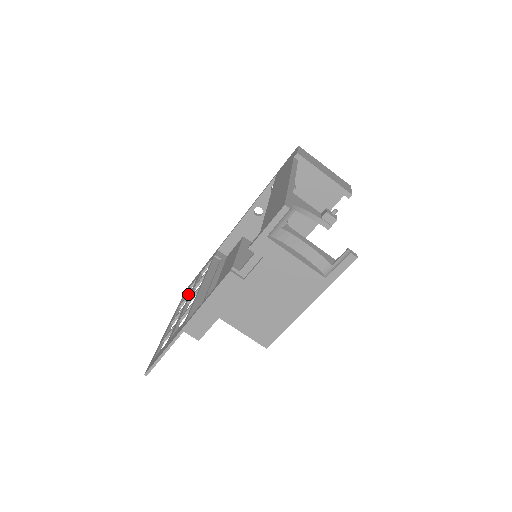
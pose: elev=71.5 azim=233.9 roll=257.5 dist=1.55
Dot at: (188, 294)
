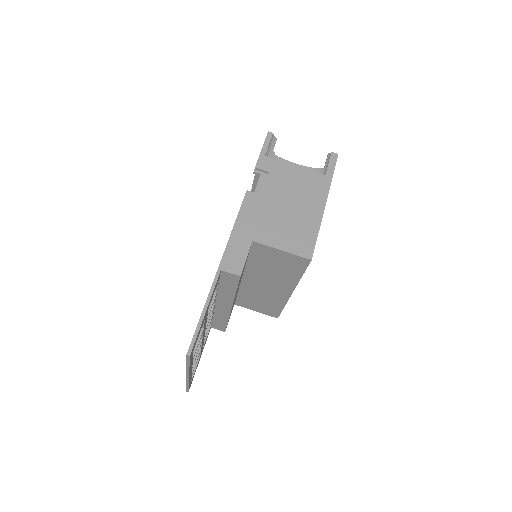
Dot at: occluded
